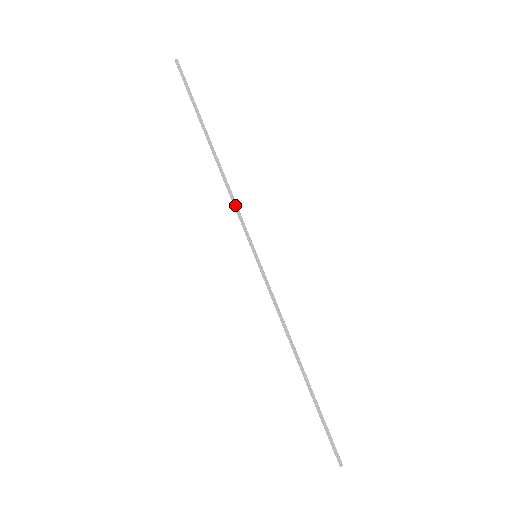
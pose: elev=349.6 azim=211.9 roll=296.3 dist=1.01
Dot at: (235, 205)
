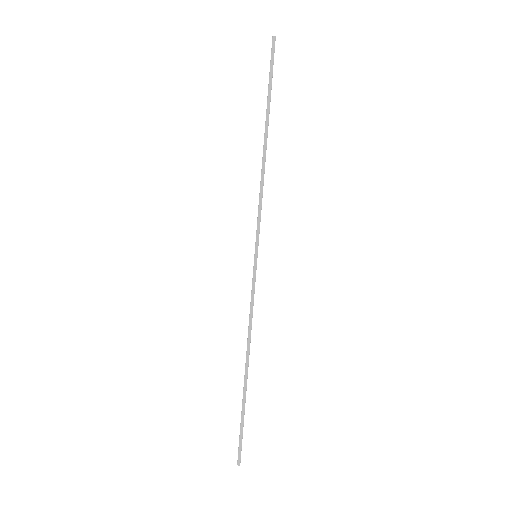
Dot at: (259, 201)
